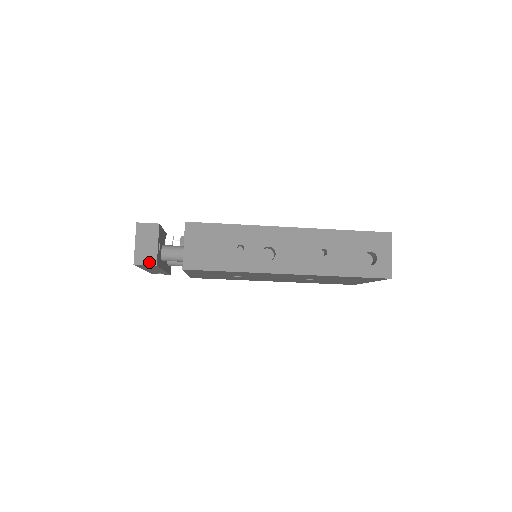
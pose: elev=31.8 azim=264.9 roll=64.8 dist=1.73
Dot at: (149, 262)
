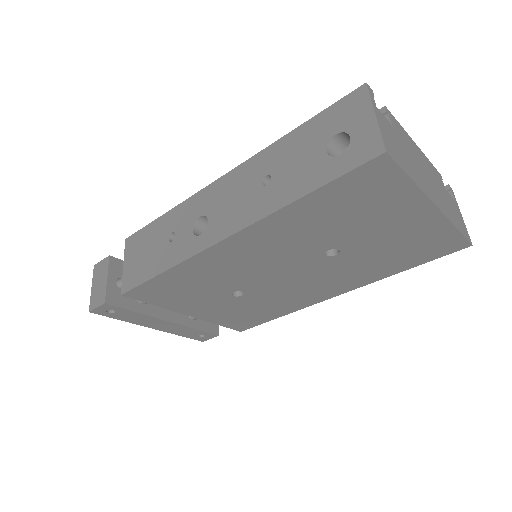
Dot at: (100, 302)
